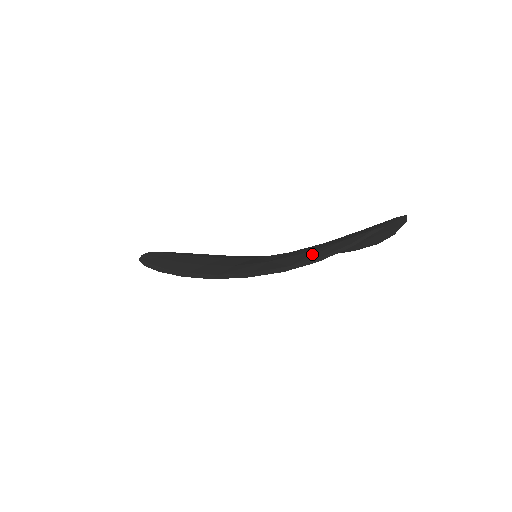
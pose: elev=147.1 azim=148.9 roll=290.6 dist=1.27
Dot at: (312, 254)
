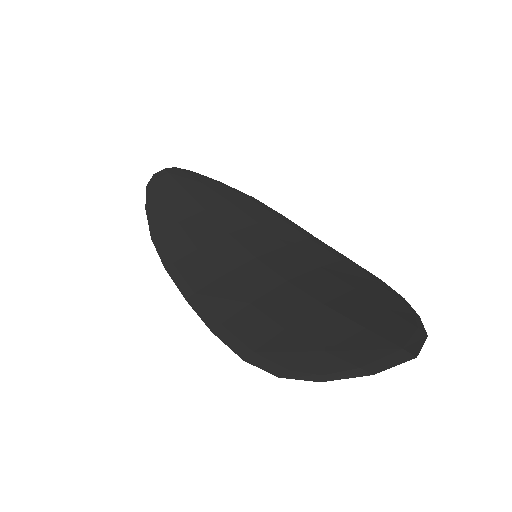
Dot at: (283, 348)
